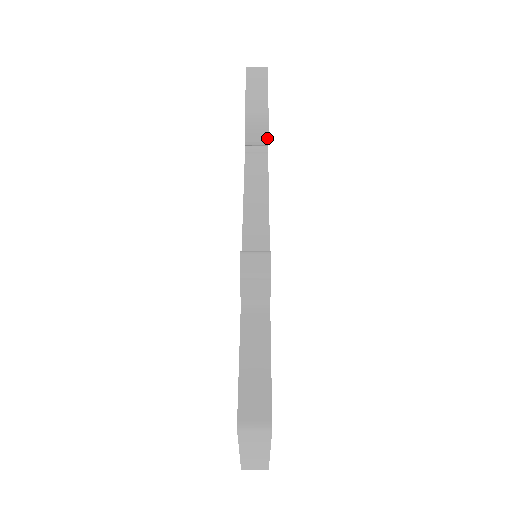
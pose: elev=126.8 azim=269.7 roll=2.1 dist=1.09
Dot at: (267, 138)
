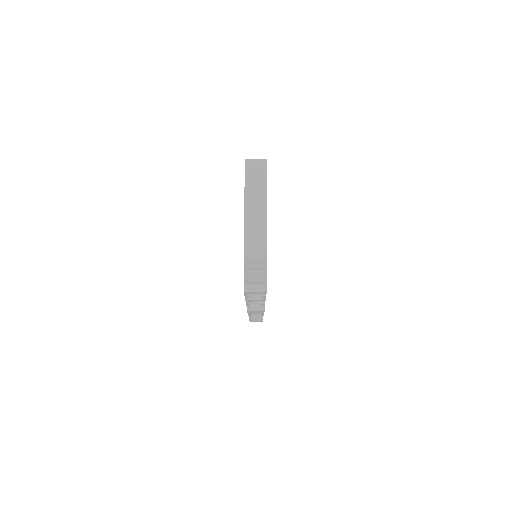
Dot at: occluded
